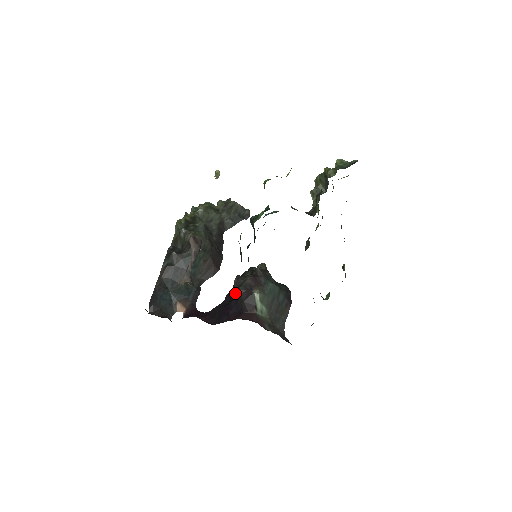
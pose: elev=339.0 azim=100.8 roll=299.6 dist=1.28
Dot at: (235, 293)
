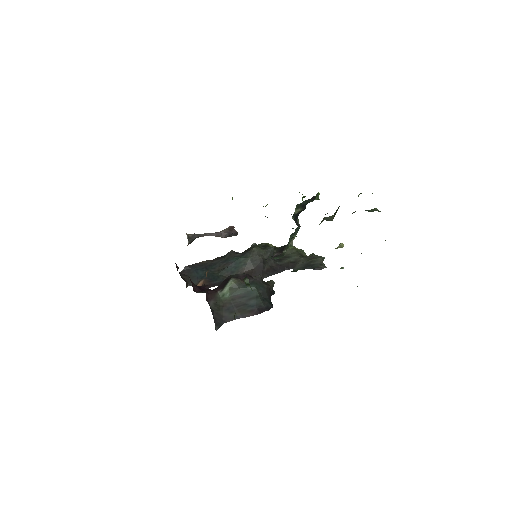
Dot at: occluded
